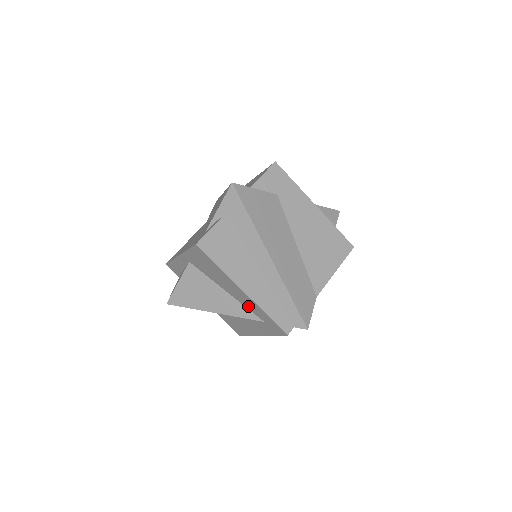
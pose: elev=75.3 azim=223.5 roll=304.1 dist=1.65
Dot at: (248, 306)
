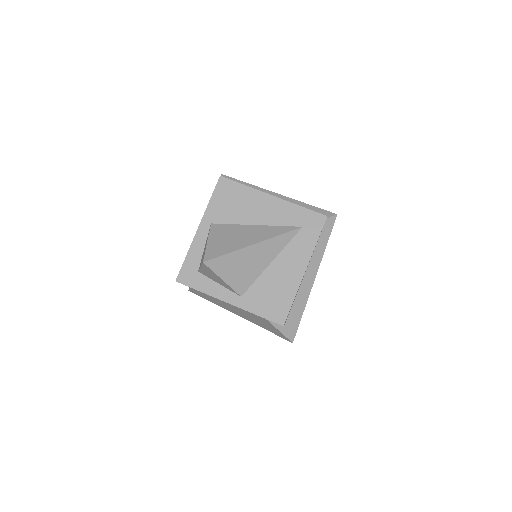
Dot at: (282, 220)
